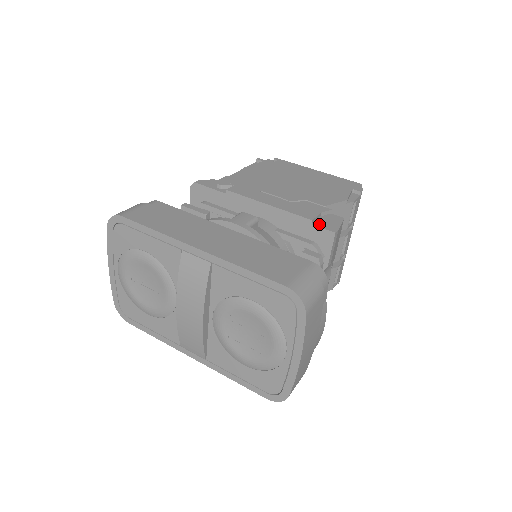
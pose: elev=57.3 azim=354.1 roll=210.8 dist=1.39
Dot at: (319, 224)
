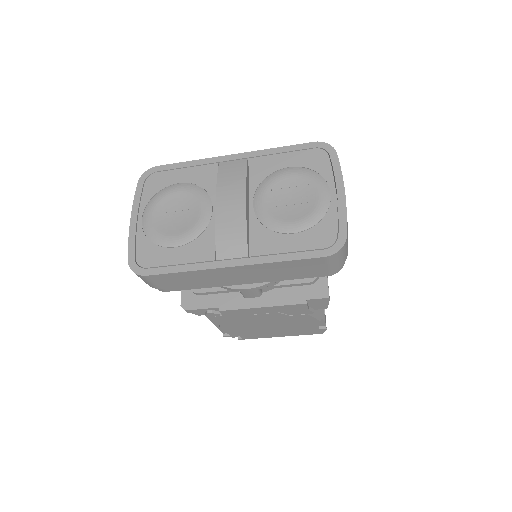
Dot at: occluded
